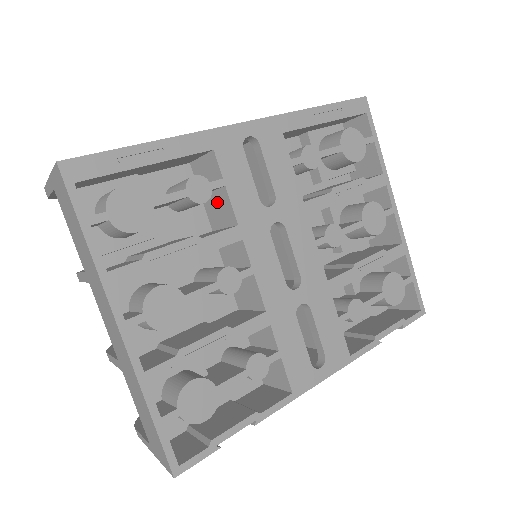
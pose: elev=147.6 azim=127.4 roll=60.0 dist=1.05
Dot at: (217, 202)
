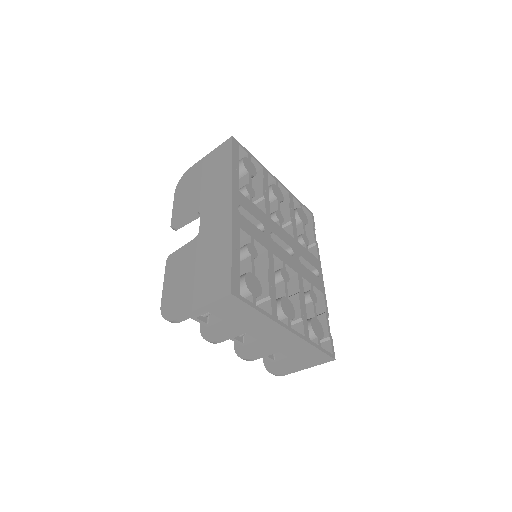
Dot at: occluded
